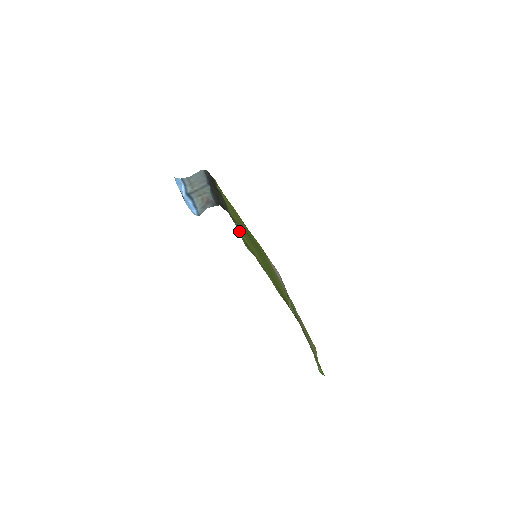
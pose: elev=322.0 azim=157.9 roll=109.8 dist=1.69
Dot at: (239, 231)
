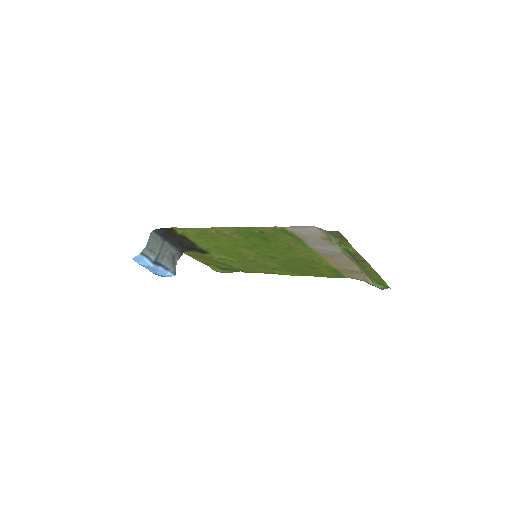
Dot at: (217, 257)
